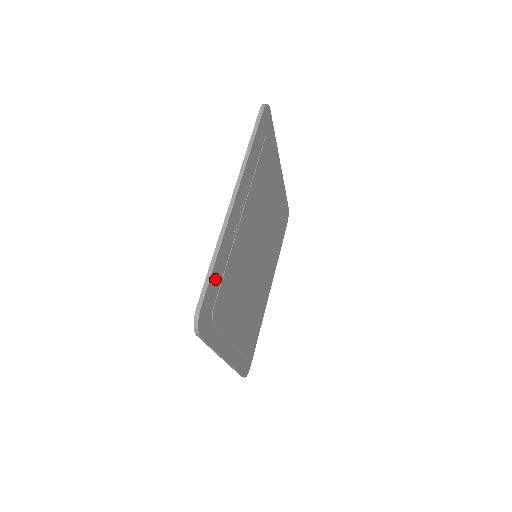
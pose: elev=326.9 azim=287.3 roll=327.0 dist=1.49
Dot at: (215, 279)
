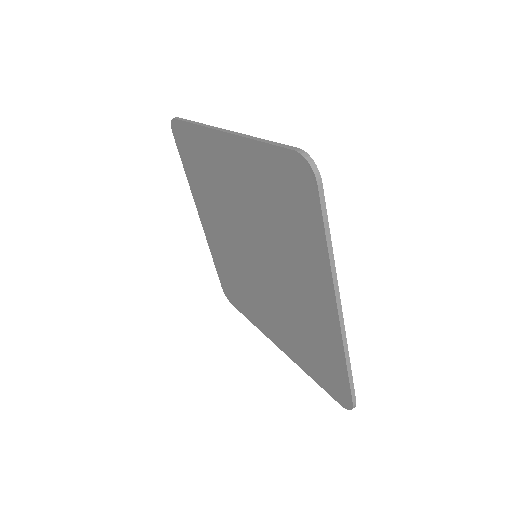
Dot at: occluded
